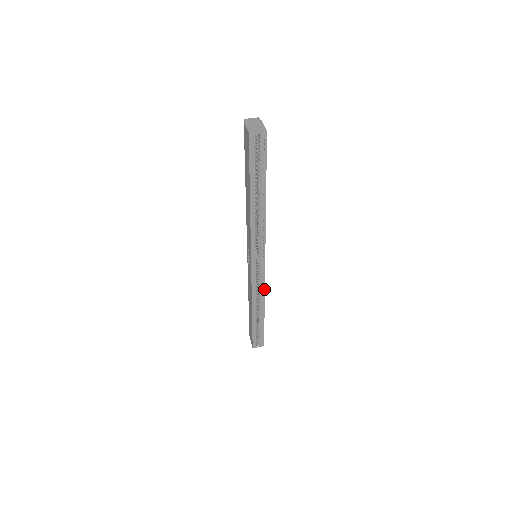
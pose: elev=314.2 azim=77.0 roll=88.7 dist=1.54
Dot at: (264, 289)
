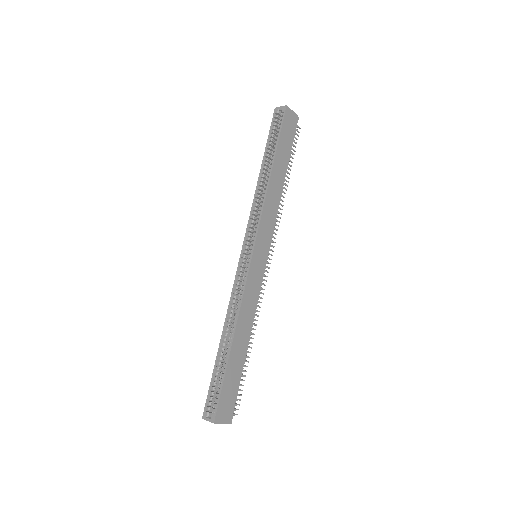
Dot at: (243, 296)
